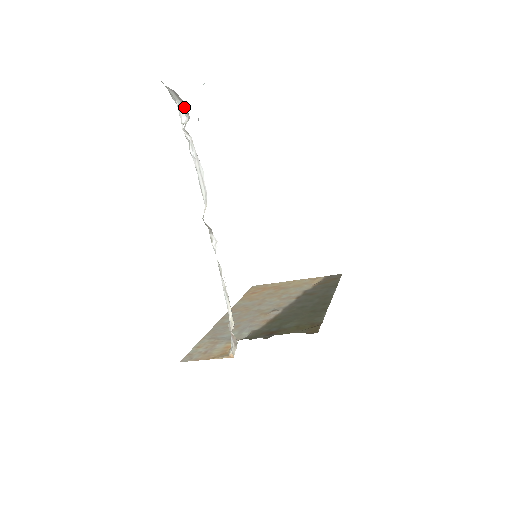
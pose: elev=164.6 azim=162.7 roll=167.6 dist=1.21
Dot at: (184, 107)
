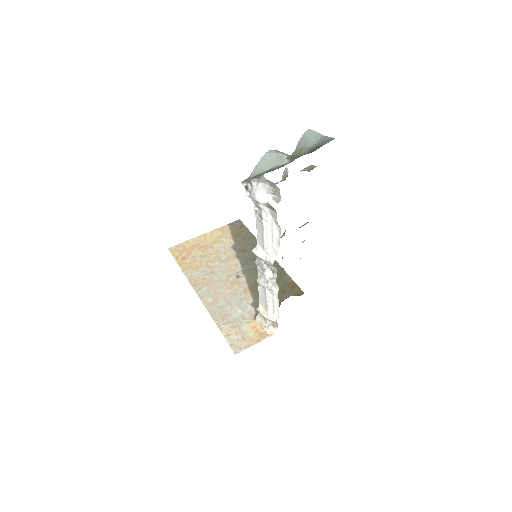
Dot at: (273, 190)
